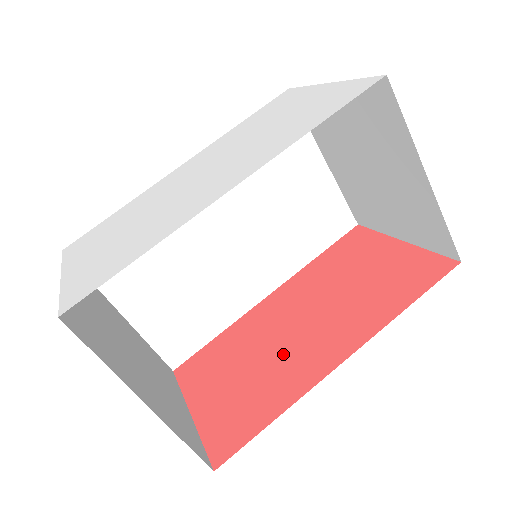
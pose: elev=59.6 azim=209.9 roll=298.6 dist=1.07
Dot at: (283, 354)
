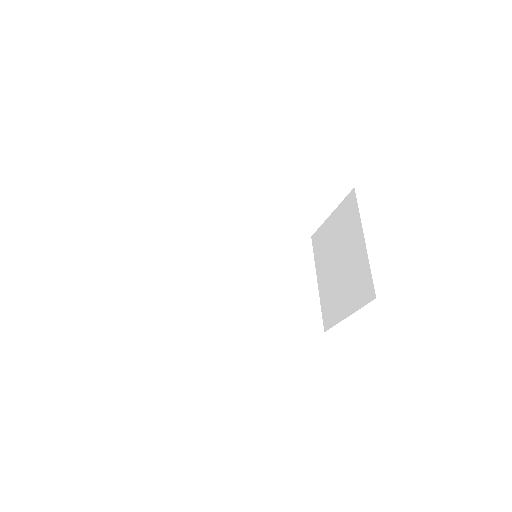
Dot at: occluded
